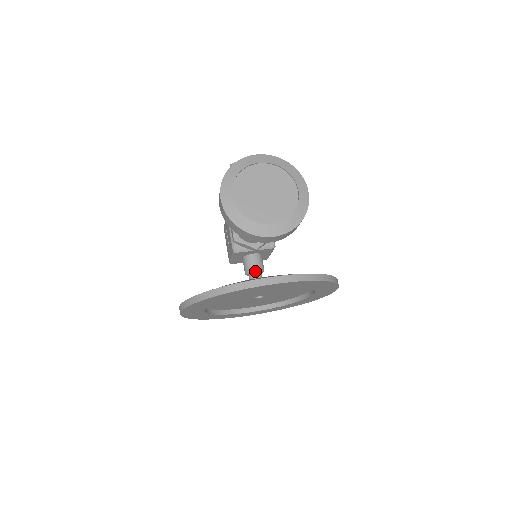
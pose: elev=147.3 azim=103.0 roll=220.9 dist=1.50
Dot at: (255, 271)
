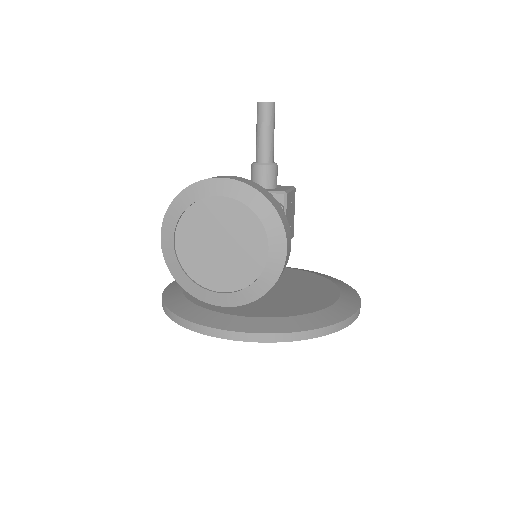
Dot at: occluded
